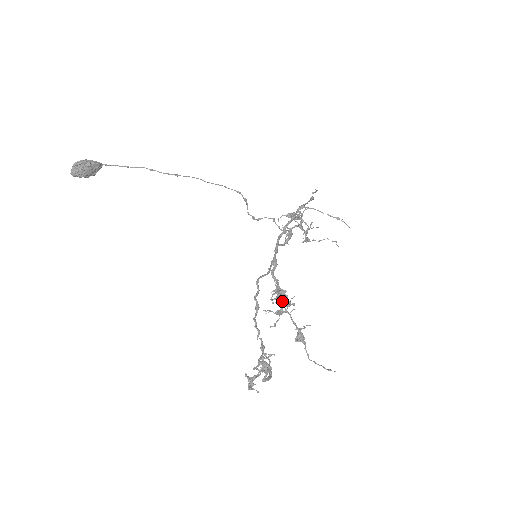
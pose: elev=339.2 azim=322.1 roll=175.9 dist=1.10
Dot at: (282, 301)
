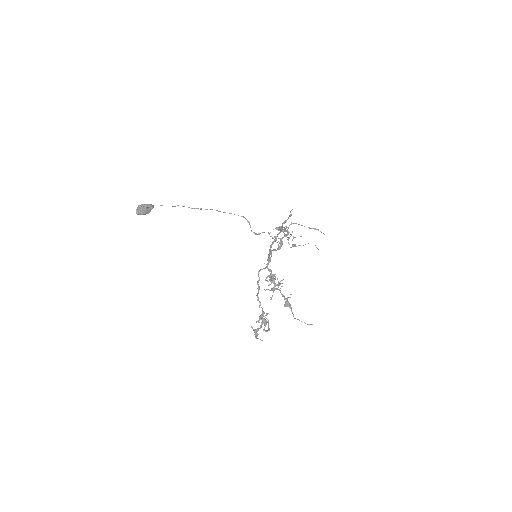
Dot at: (274, 282)
